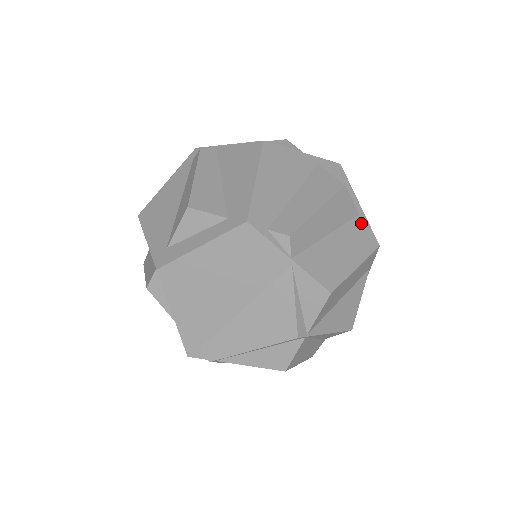
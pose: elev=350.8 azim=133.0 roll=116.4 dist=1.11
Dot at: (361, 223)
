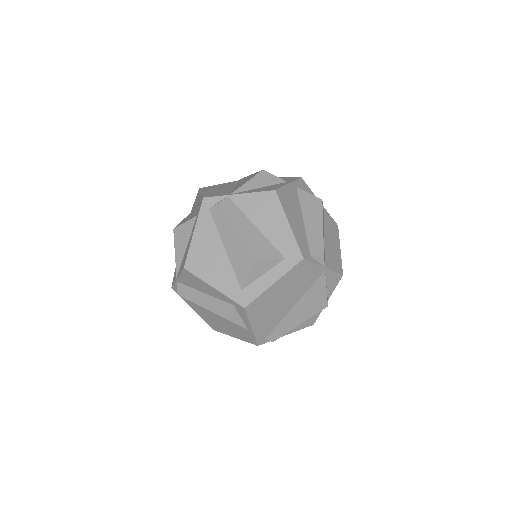
Dot at: (327, 216)
